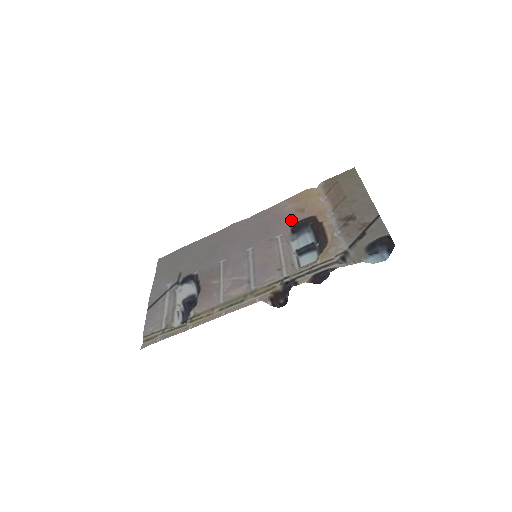
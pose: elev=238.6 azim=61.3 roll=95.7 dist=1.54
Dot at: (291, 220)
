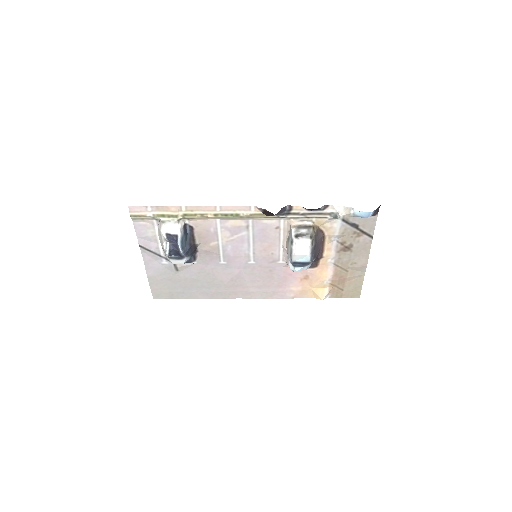
Dot at: (295, 271)
